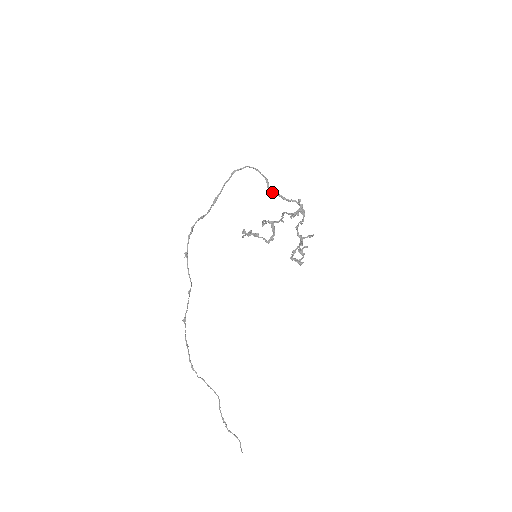
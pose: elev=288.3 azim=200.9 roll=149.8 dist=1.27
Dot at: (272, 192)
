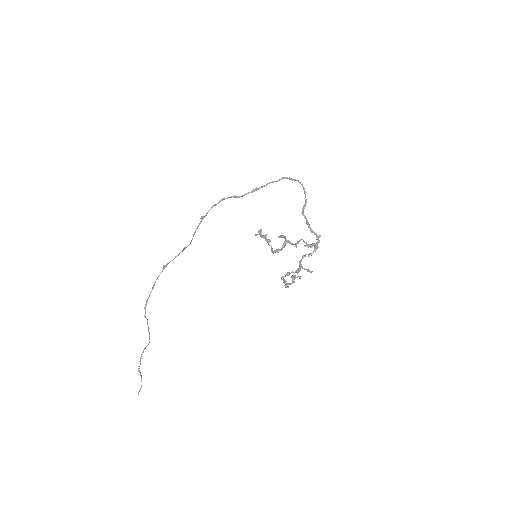
Dot at: (304, 215)
